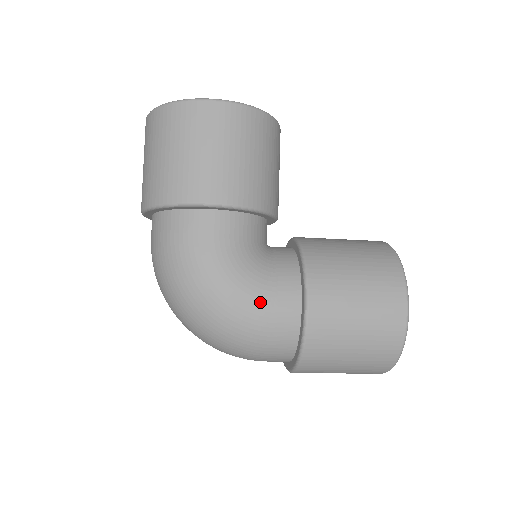
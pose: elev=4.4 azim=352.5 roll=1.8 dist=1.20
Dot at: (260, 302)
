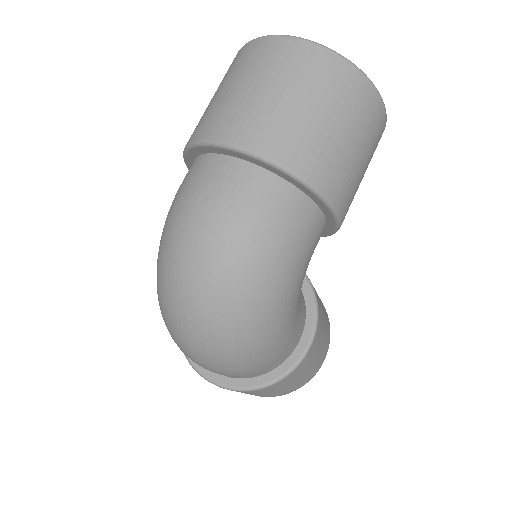
Dot at: (293, 329)
